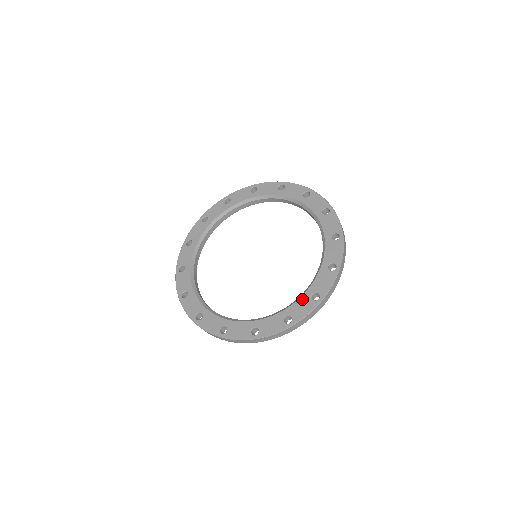
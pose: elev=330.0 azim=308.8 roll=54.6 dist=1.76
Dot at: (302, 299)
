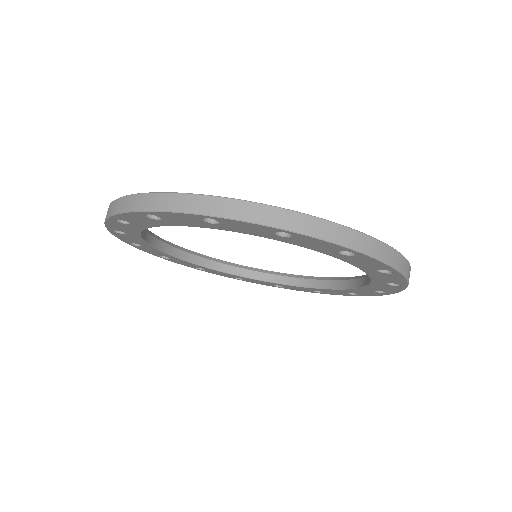
Dot at: occluded
